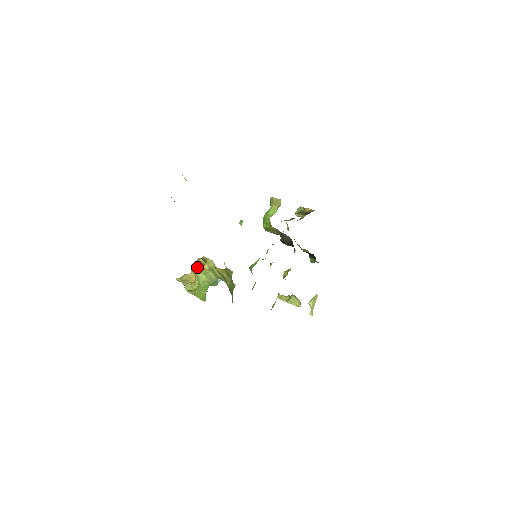
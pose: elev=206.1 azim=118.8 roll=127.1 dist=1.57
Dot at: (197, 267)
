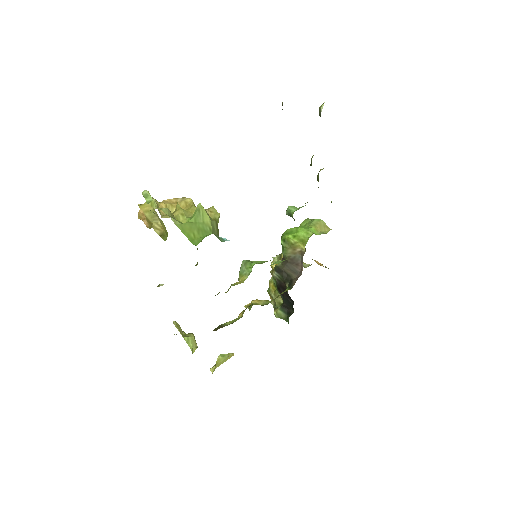
Dot at: occluded
